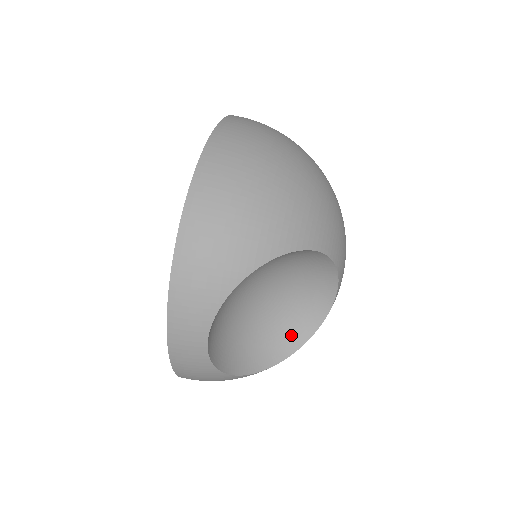
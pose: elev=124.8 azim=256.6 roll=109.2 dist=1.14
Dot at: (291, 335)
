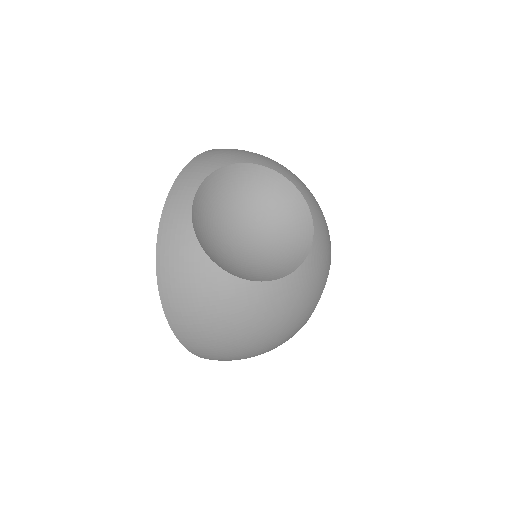
Dot at: (265, 273)
